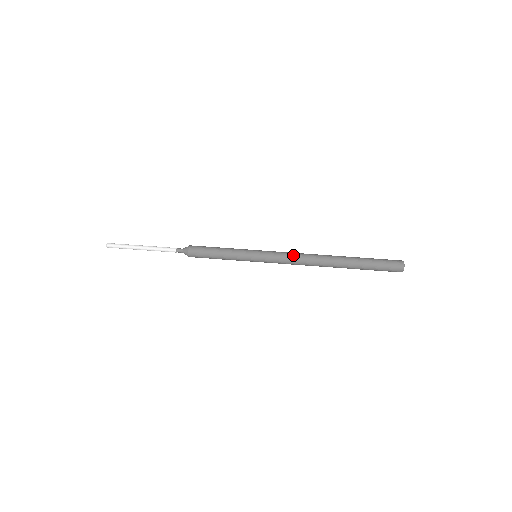
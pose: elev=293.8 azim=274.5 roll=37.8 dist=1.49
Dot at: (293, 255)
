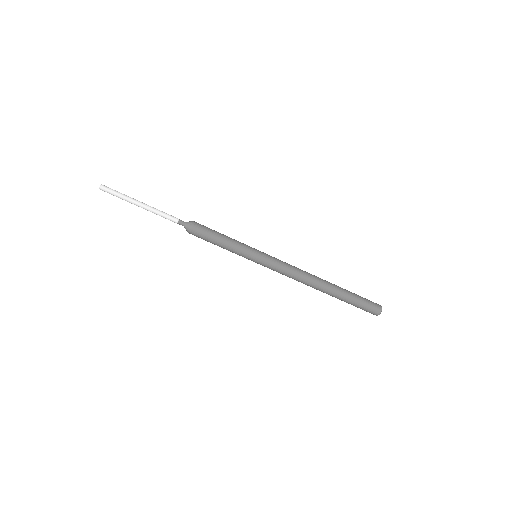
Dot at: (291, 272)
